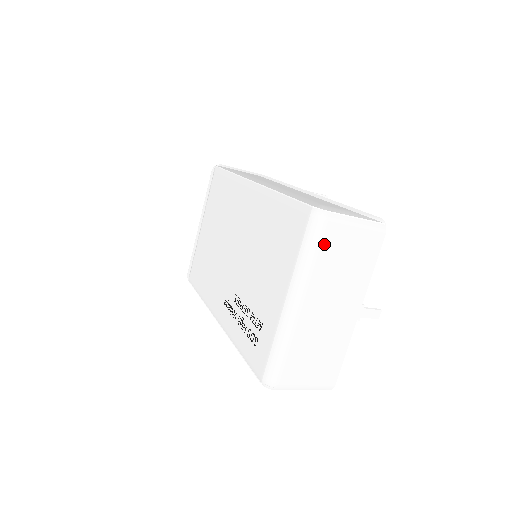
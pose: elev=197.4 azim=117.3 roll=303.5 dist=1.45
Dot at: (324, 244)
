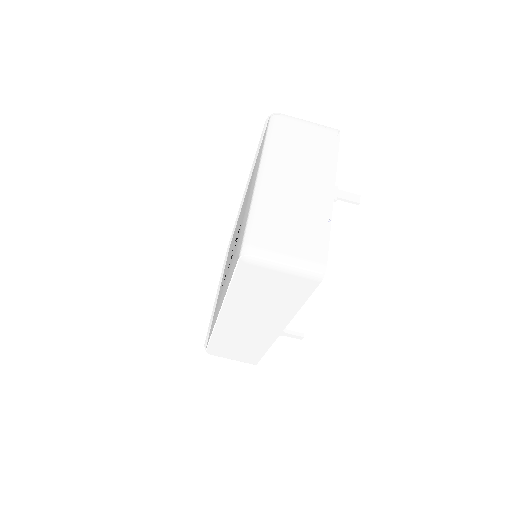
Dot at: (280, 131)
